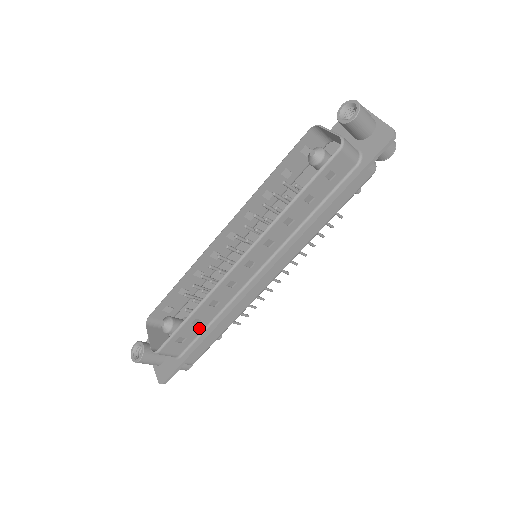
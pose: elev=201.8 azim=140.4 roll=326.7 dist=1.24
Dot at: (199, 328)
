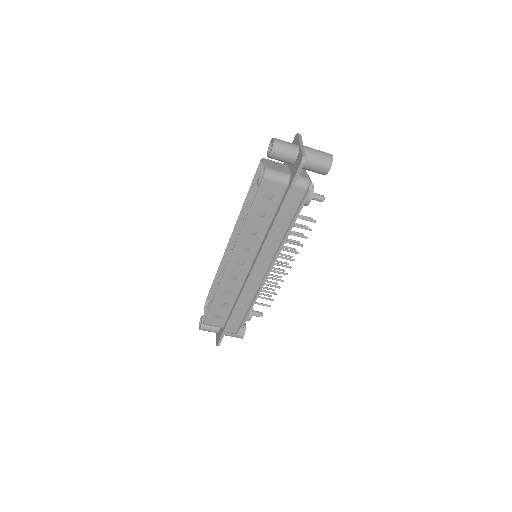
Dot at: (226, 308)
